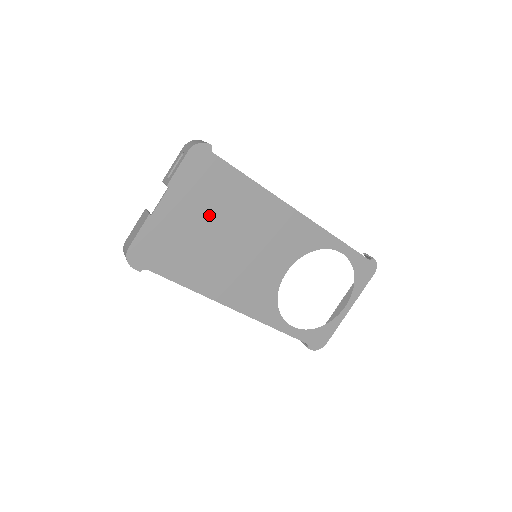
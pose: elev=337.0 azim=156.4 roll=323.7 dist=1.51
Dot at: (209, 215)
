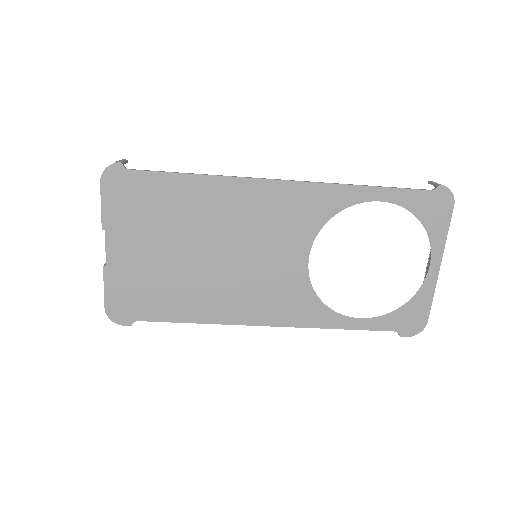
Dot at: (167, 237)
